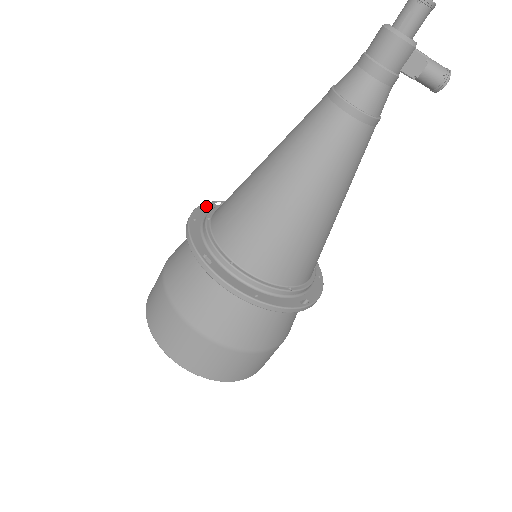
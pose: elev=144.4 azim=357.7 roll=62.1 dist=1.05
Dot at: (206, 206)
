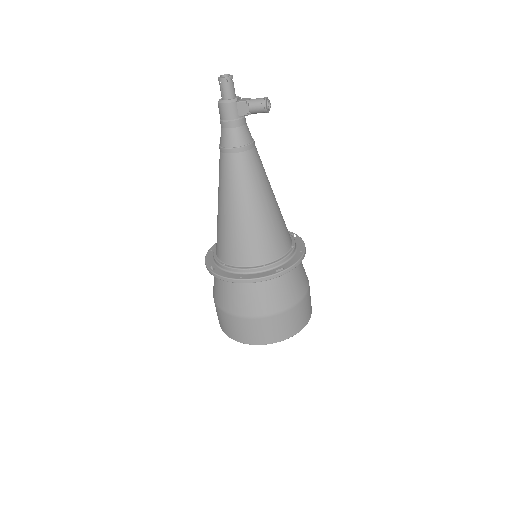
Dot at: occluded
